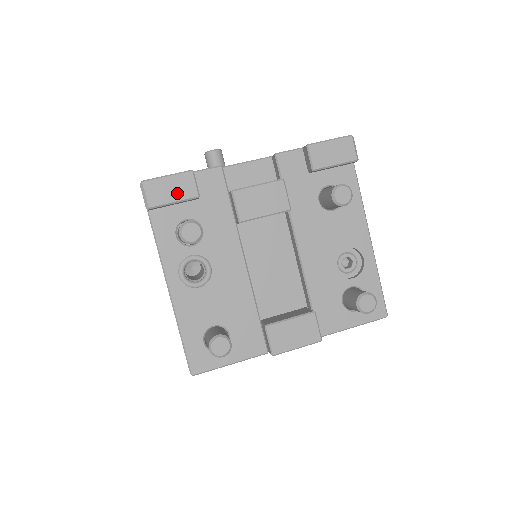
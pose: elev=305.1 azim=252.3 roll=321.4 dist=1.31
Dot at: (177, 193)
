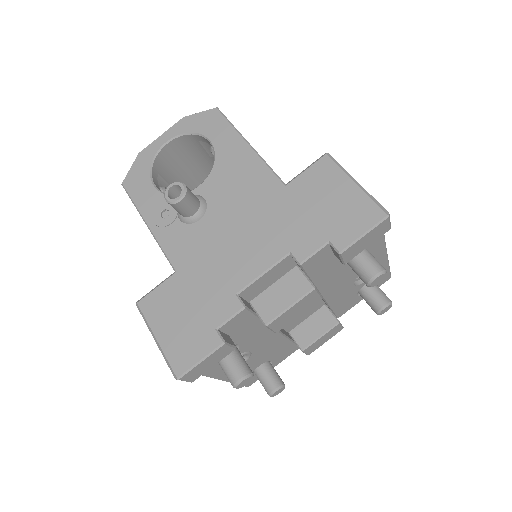
Dot at: (215, 361)
